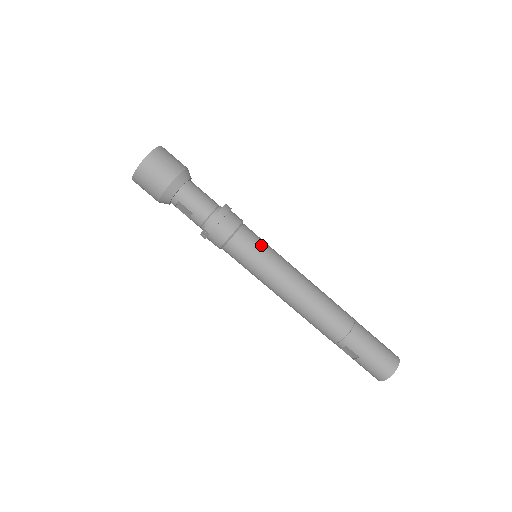
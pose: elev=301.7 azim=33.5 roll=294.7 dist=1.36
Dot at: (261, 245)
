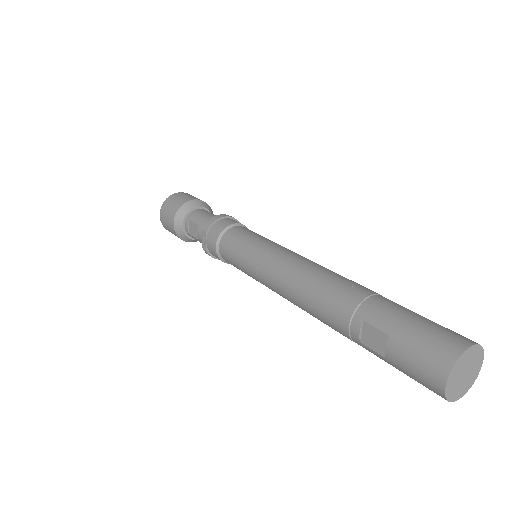
Dot at: (259, 235)
